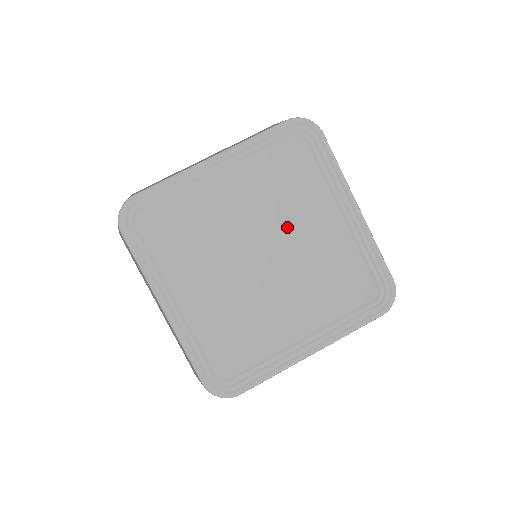
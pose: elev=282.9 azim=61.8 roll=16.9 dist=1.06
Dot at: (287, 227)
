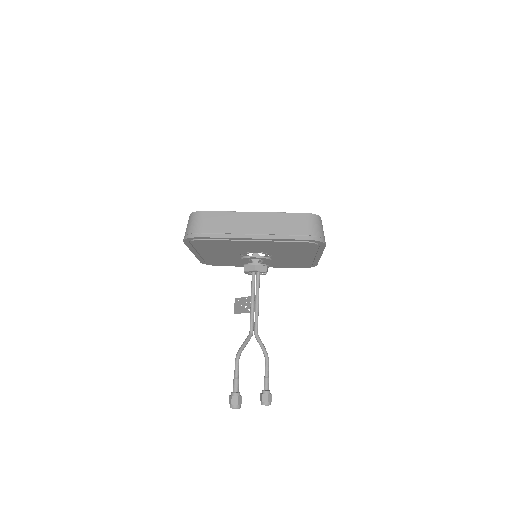
Dot at: occluded
